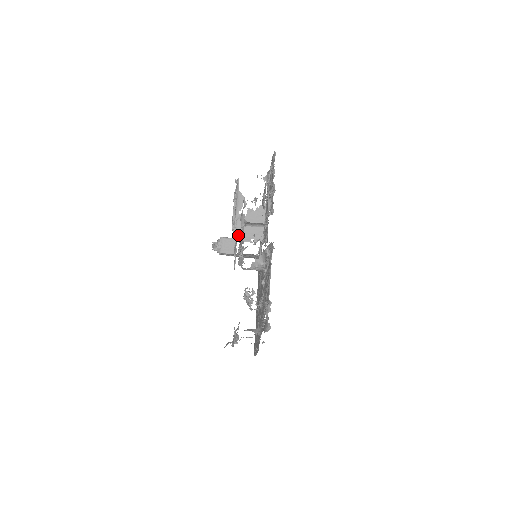
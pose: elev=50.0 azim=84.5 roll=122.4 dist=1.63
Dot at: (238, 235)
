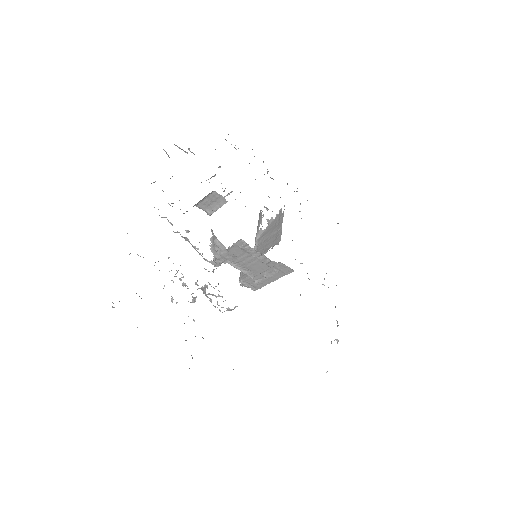
Dot at: occluded
